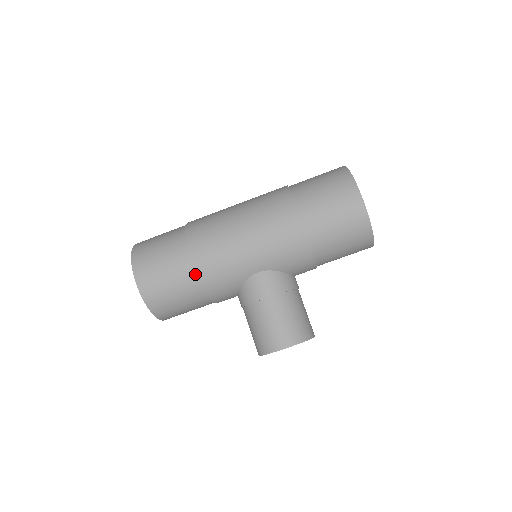
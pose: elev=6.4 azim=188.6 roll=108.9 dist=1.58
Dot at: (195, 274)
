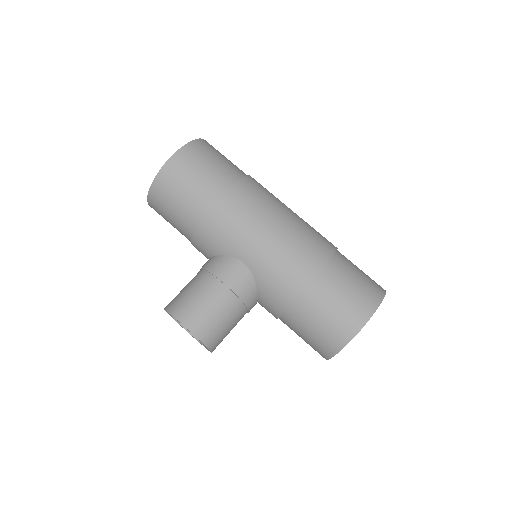
Dot at: (210, 205)
